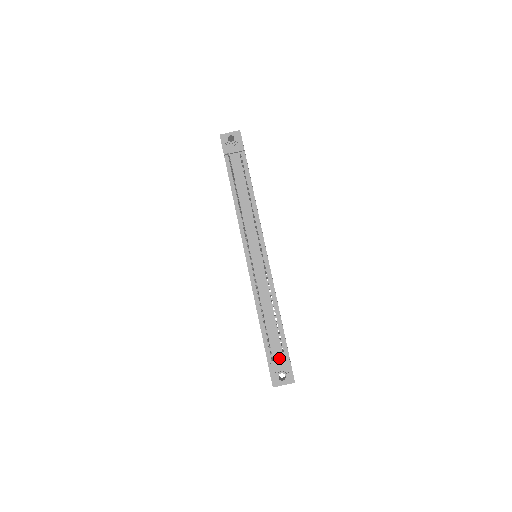
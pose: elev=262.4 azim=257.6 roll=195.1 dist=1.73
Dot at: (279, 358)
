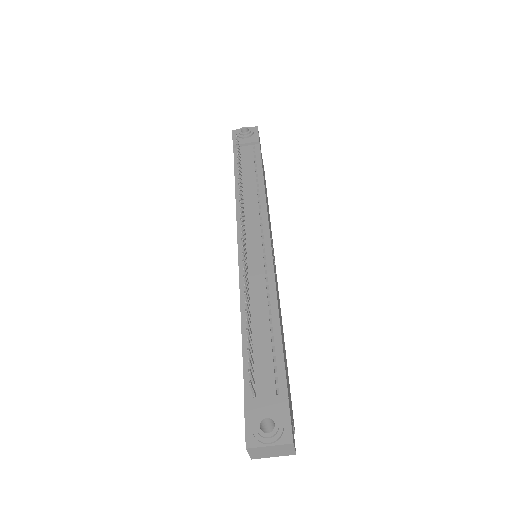
Dot at: (268, 394)
